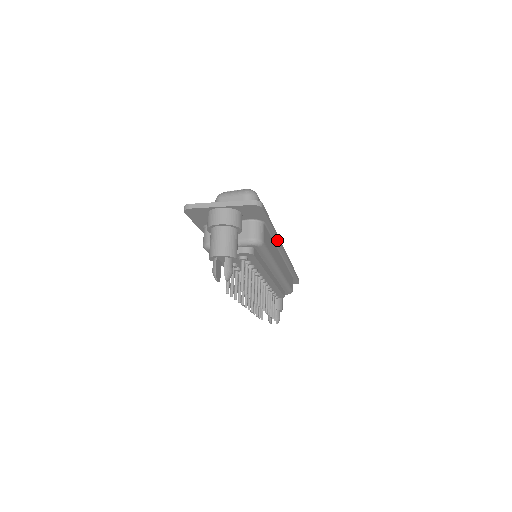
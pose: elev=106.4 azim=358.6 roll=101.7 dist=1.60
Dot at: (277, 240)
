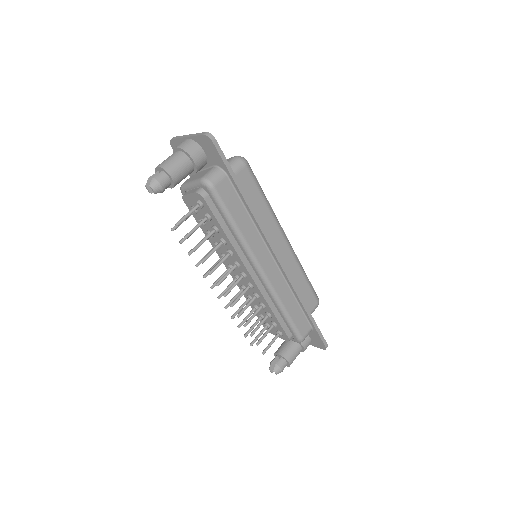
Dot at: (254, 219)
